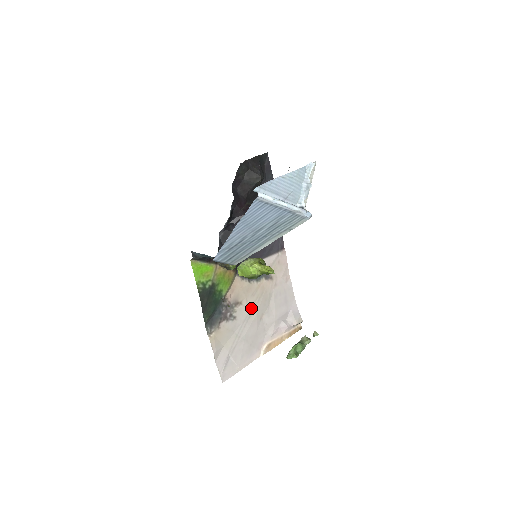
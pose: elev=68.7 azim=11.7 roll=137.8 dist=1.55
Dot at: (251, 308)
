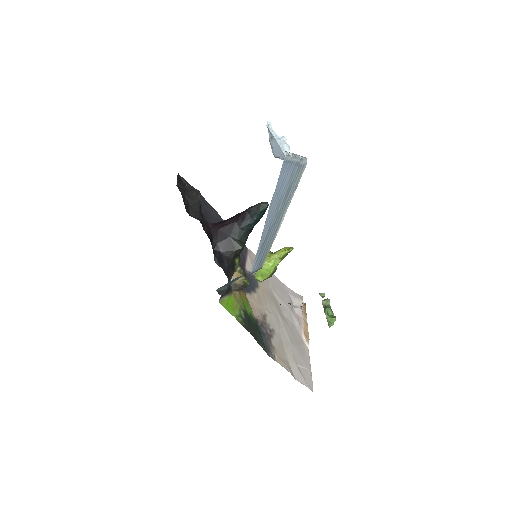
Dot at: (273, 314)
